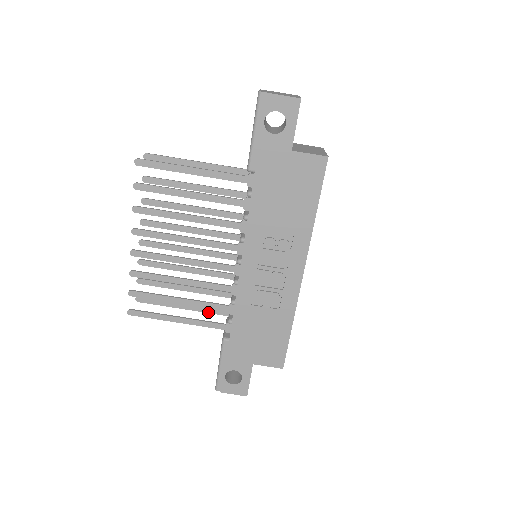
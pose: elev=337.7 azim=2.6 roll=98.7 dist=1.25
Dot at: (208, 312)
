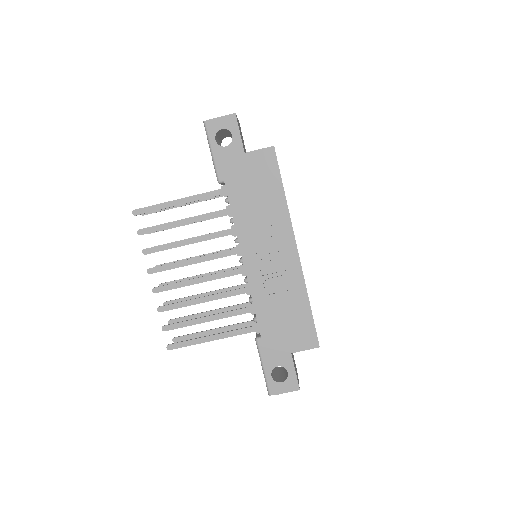
Dot at: (238, 328)
